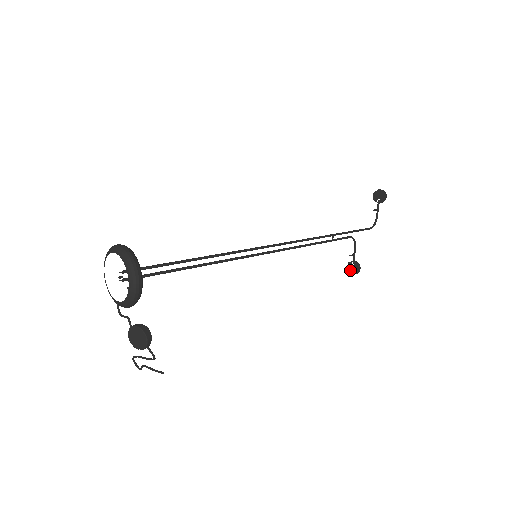
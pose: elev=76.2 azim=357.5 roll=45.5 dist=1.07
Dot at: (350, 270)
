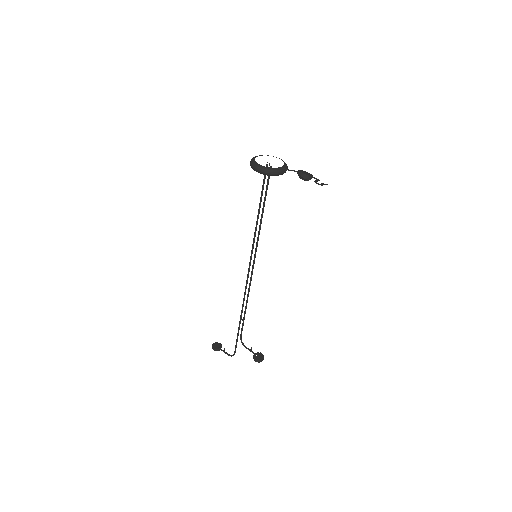
Dot at: (259, 359)
